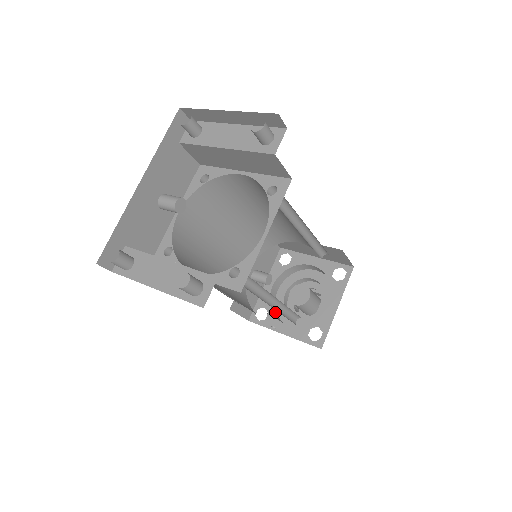
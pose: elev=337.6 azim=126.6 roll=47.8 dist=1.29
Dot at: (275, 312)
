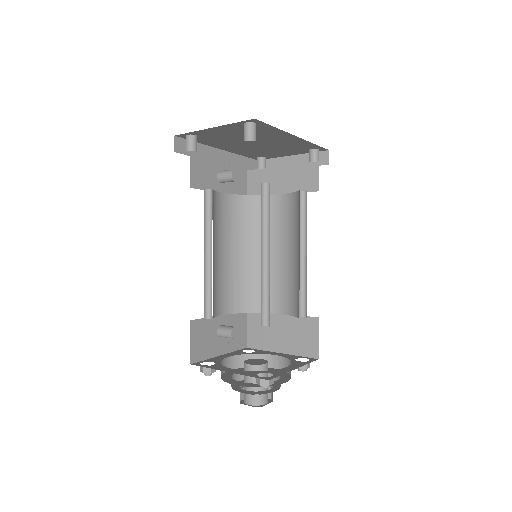
Dot at: occluded
